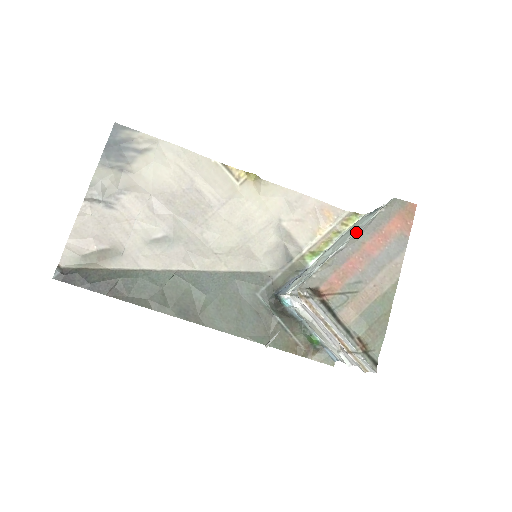
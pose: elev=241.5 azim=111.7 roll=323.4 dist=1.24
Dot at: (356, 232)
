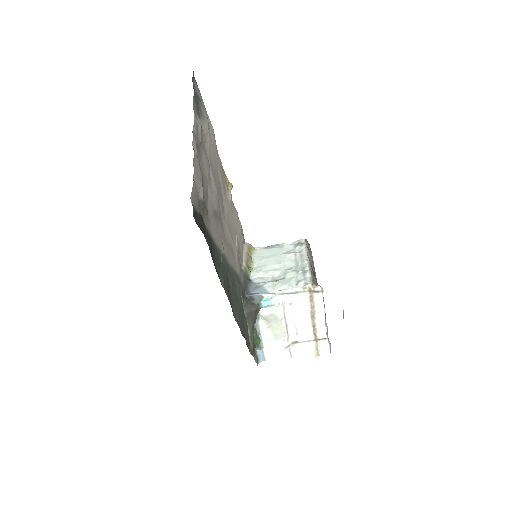
Dot at: (303, 254)
